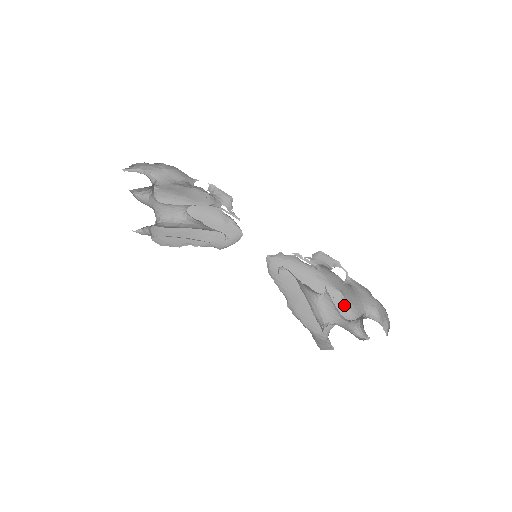
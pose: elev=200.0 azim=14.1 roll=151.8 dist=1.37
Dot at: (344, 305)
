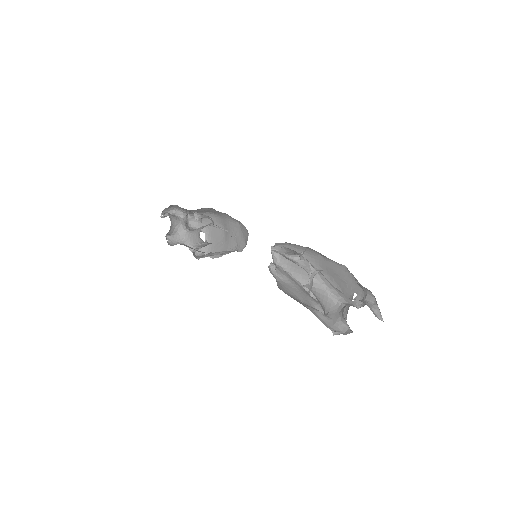
Dot at: (354, 279)
